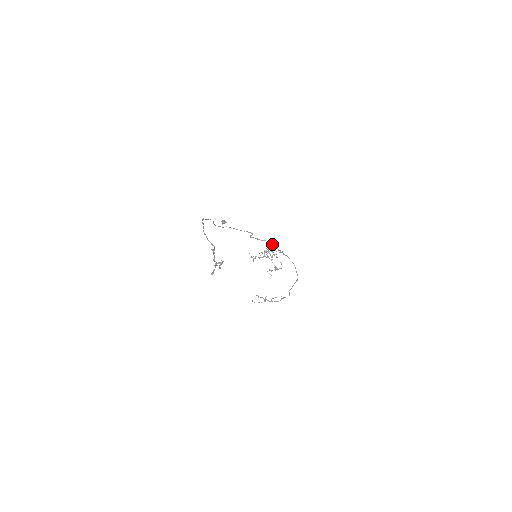
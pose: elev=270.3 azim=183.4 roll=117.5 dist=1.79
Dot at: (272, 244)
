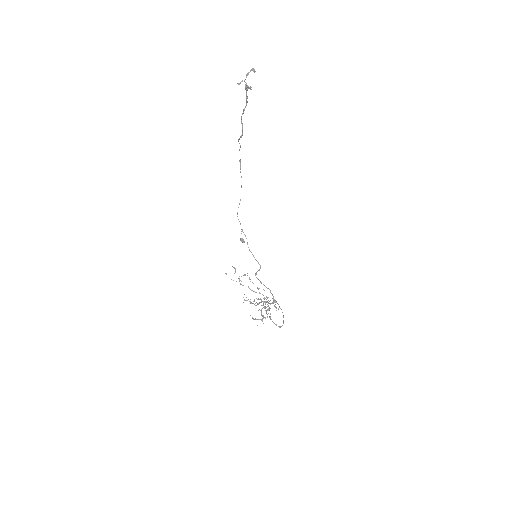
Dot at: (272, 294)
